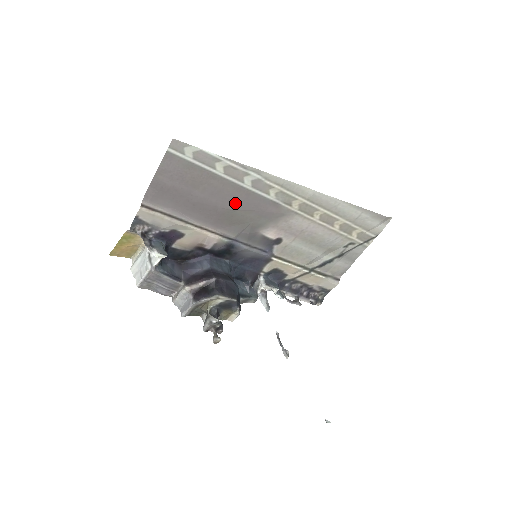
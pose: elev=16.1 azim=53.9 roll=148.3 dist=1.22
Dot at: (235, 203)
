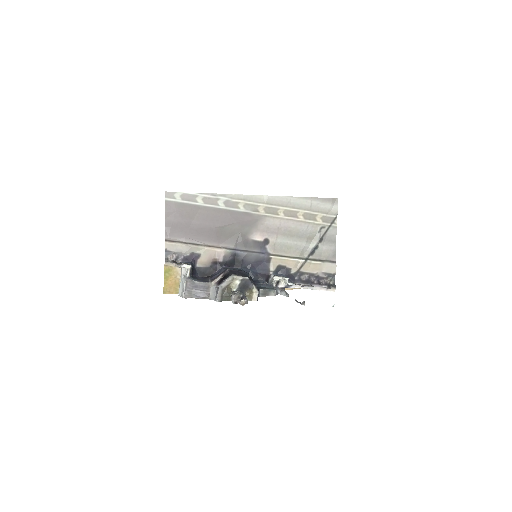
Dot at: (221, 221)
